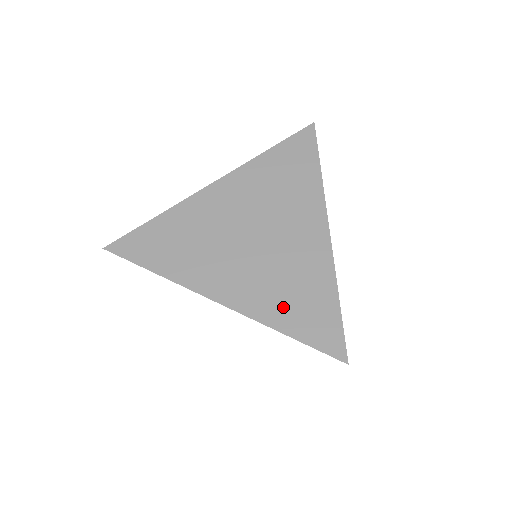
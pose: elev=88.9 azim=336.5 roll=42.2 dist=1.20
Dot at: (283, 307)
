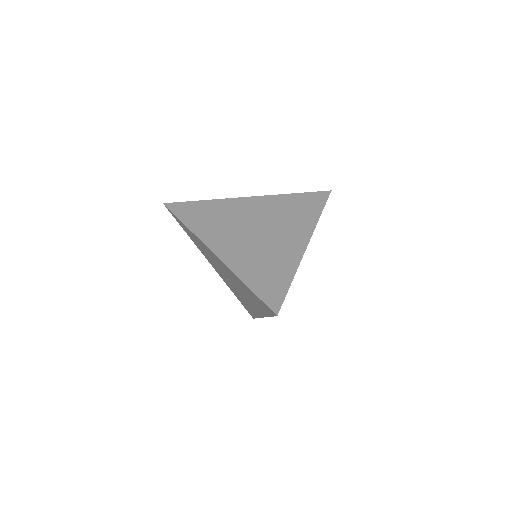
Dot at: (253, 270)
